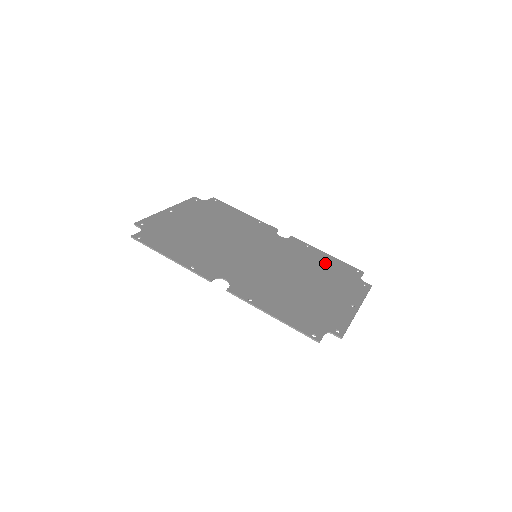
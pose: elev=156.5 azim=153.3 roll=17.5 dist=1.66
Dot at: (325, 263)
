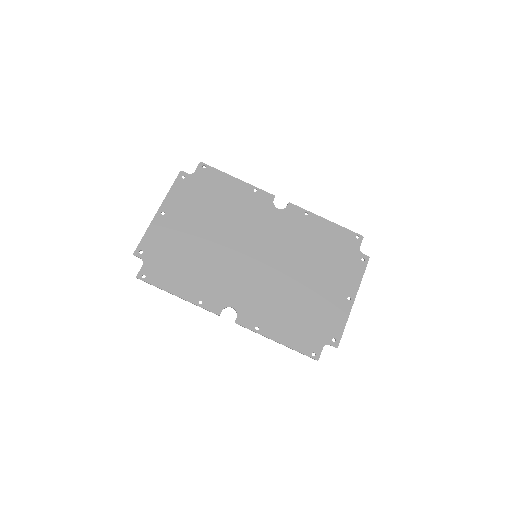
Dot at: (324, 238)
